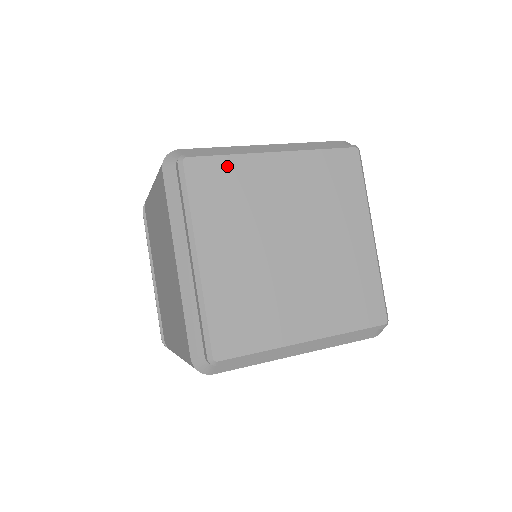
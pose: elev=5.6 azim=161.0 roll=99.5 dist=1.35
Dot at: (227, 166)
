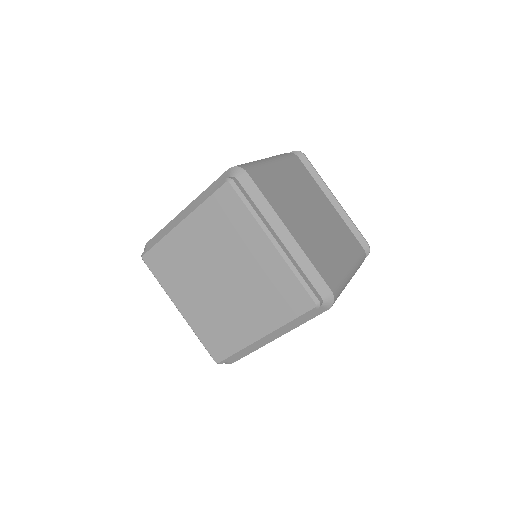
Dot at: (241, 213)
